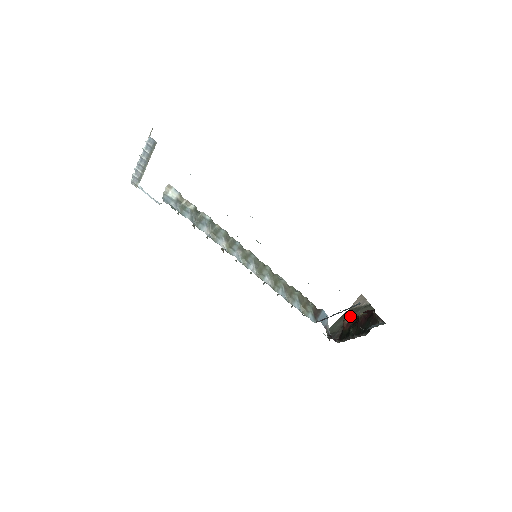
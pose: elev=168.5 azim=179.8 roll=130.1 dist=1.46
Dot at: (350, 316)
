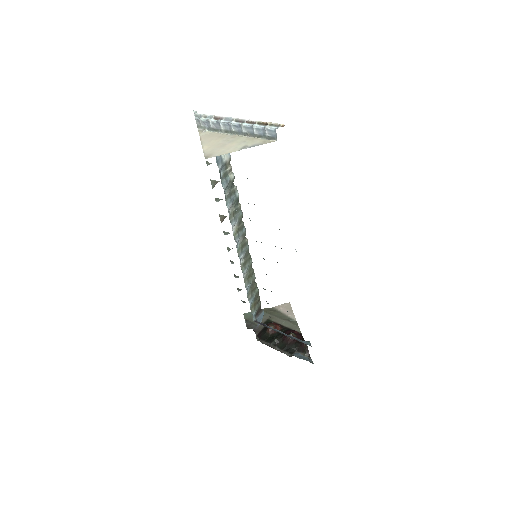
Dot at: (274, 319)
